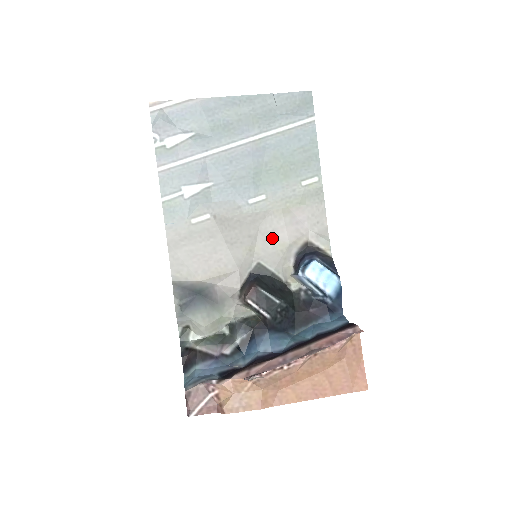
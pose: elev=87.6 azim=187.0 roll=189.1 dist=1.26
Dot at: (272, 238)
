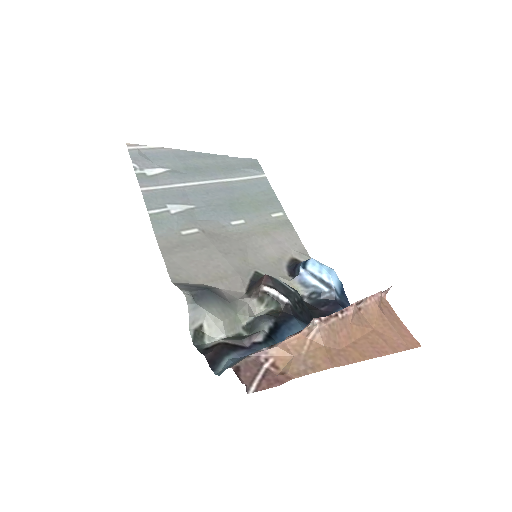
Dot at: (261, 253)
